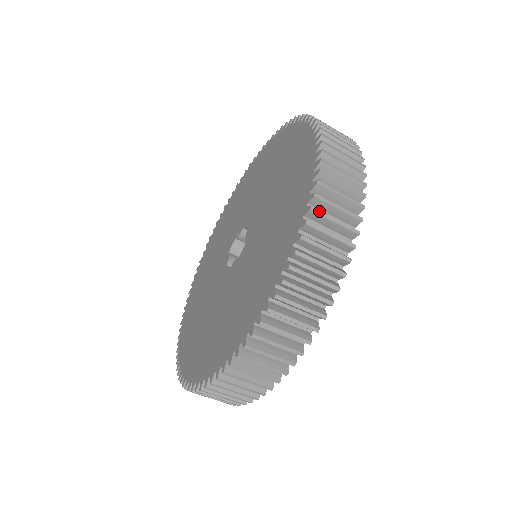
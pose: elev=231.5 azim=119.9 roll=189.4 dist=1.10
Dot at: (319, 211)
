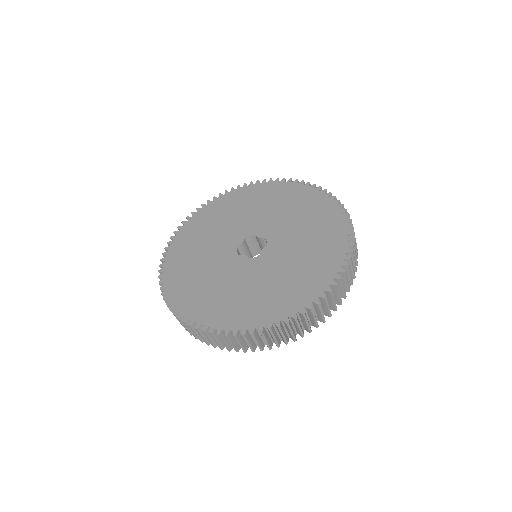
Dot at: (306, 317)
